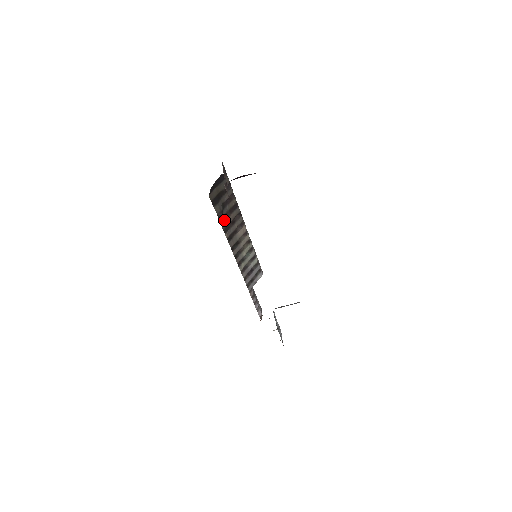
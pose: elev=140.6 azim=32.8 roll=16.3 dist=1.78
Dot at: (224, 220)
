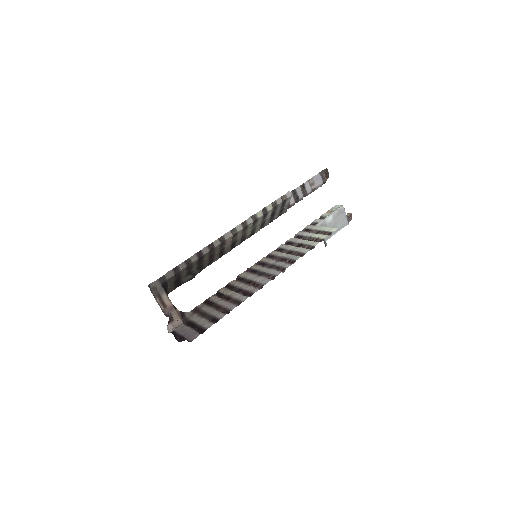
Dot at: (201, 267)
